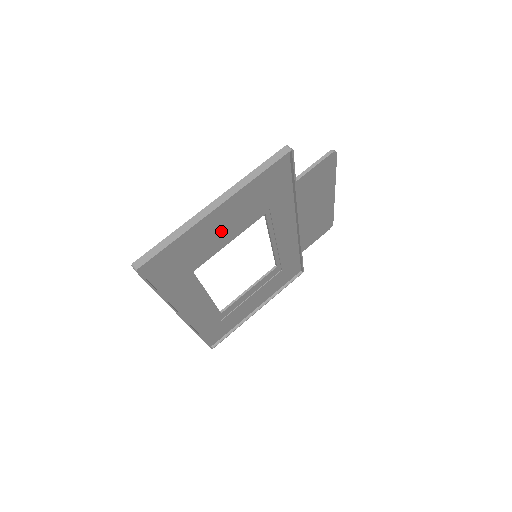
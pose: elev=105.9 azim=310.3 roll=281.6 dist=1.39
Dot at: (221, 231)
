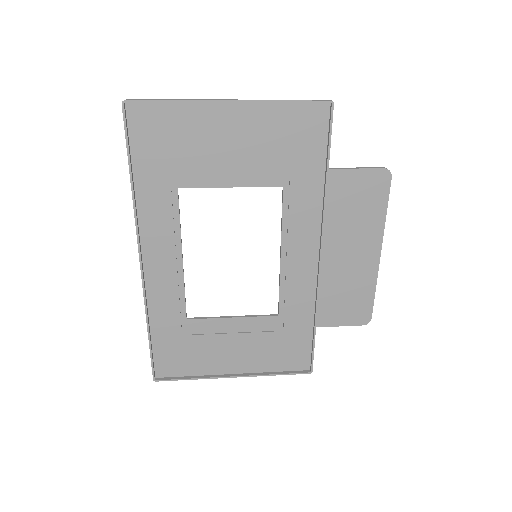
Dot at: (226, 154)
